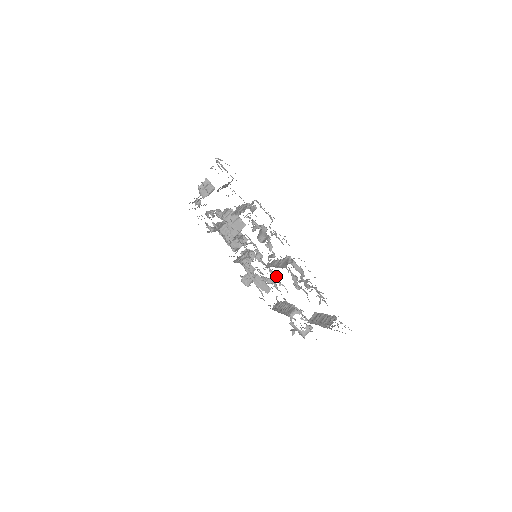
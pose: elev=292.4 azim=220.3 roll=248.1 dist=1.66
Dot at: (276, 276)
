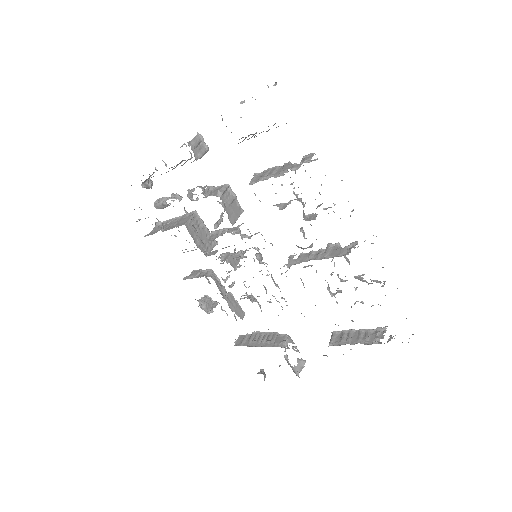
Dot at: (278, 286)
